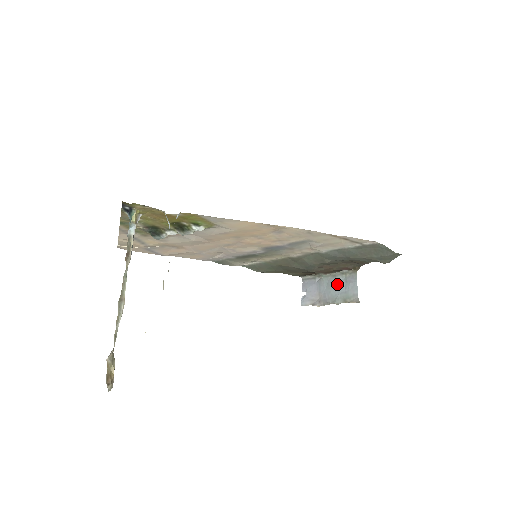
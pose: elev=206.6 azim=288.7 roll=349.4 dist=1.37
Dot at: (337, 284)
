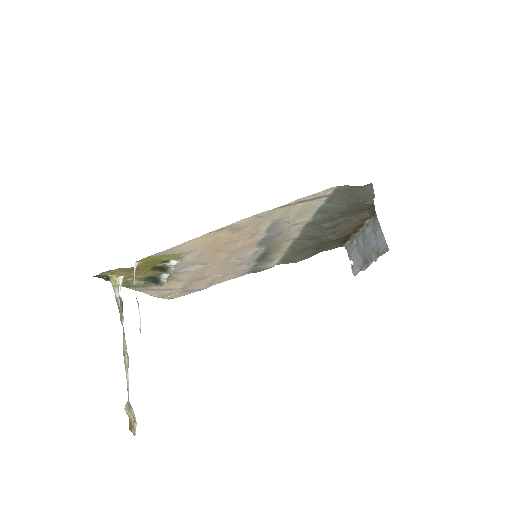
Dot at: (368, 239)
